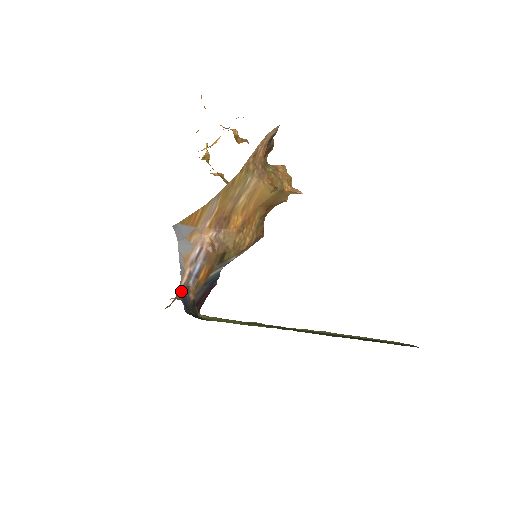
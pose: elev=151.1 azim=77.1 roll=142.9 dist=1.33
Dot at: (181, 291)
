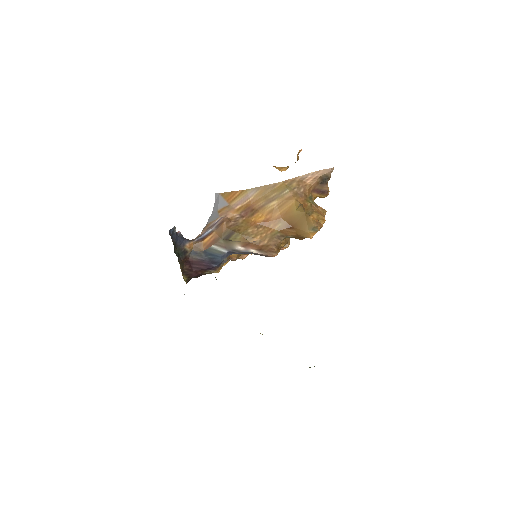
Dot at: occluded
